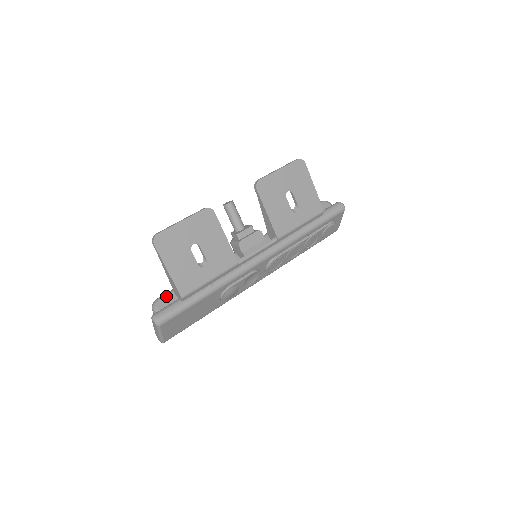
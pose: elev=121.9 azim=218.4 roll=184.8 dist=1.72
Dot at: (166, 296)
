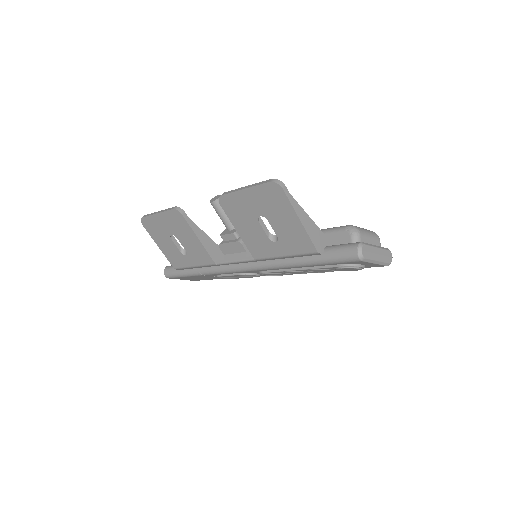
Dot at: occluded
